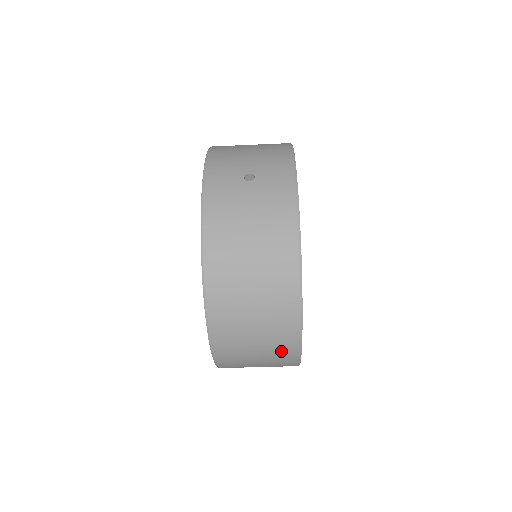
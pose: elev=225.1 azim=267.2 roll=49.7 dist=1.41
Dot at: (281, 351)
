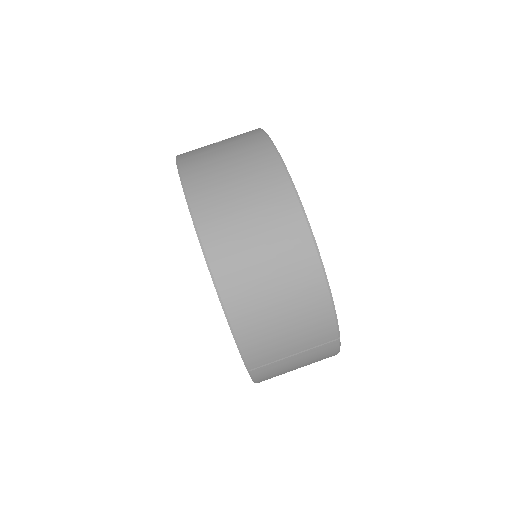
Dot at: (301, 276)
